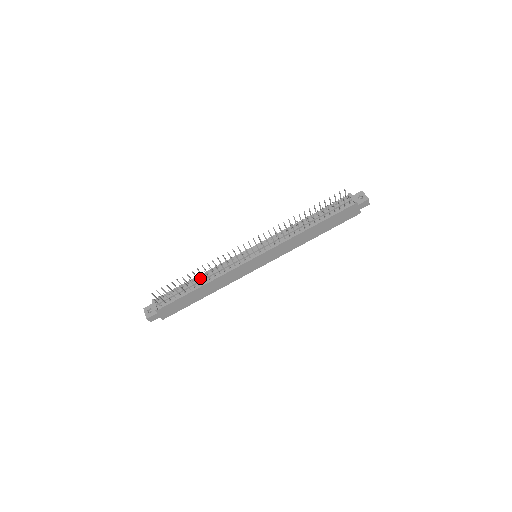
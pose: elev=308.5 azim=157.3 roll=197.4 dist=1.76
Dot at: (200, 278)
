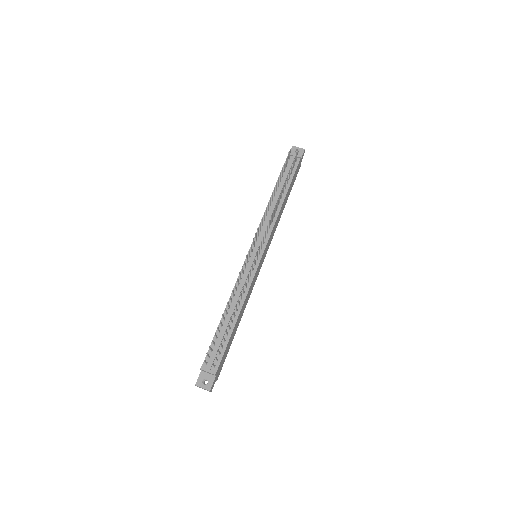
Dot at: (230, 311)
